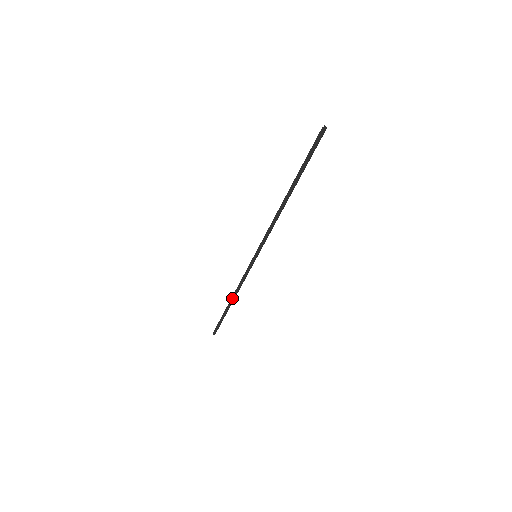
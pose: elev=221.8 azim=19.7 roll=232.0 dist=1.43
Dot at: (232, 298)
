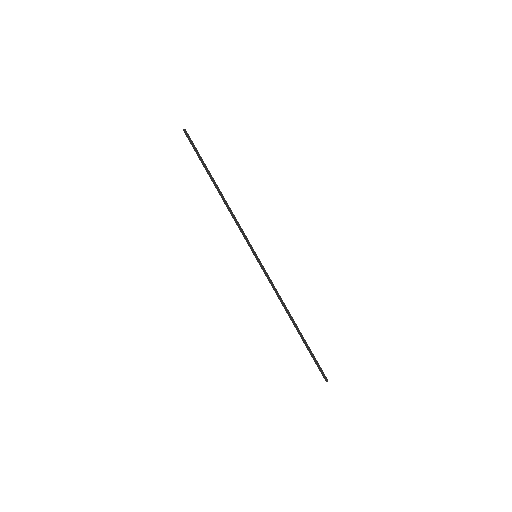
Dot at: (289, 317)
